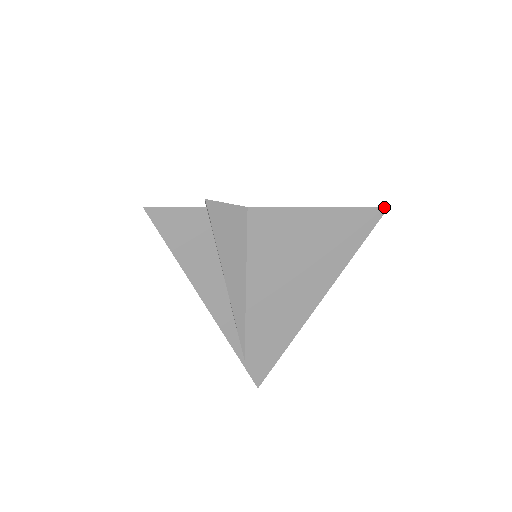
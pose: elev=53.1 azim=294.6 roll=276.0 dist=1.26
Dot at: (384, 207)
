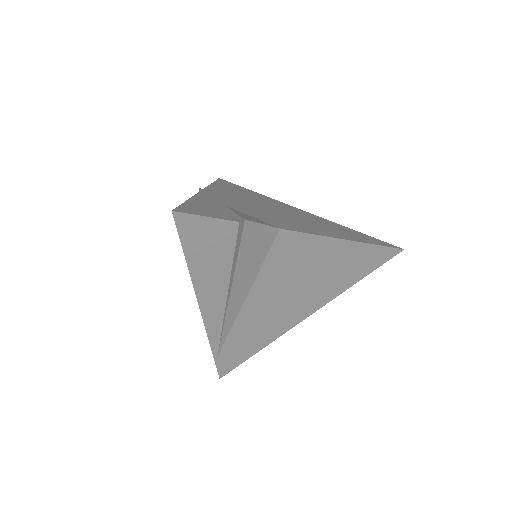
Dot at: (401, 248)
